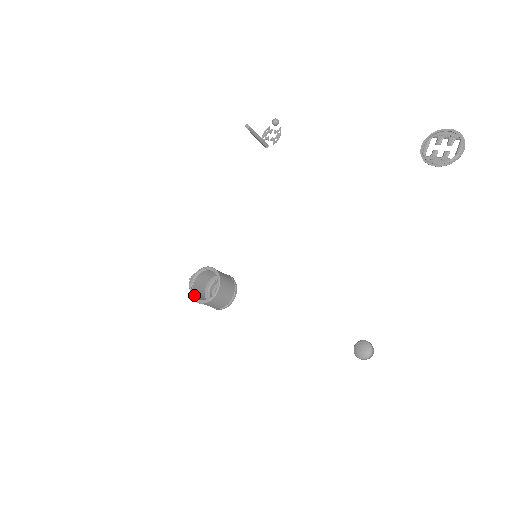
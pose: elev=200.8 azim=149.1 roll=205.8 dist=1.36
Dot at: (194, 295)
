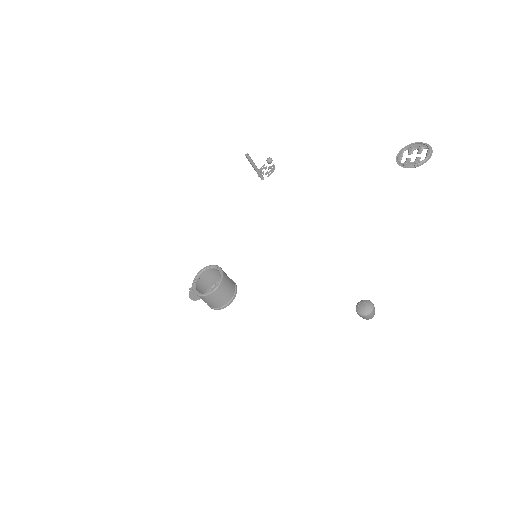
Dot at: (196, 291)
